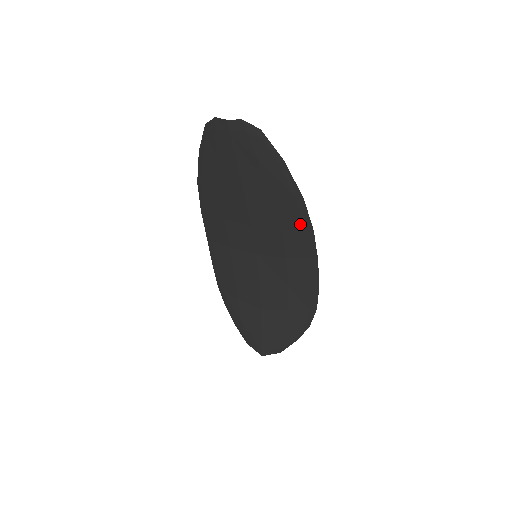
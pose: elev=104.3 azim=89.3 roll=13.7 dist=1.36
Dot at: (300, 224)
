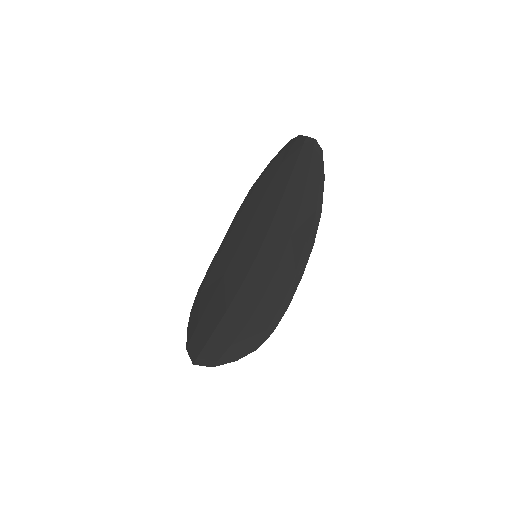
Dot at: (307, 235)
